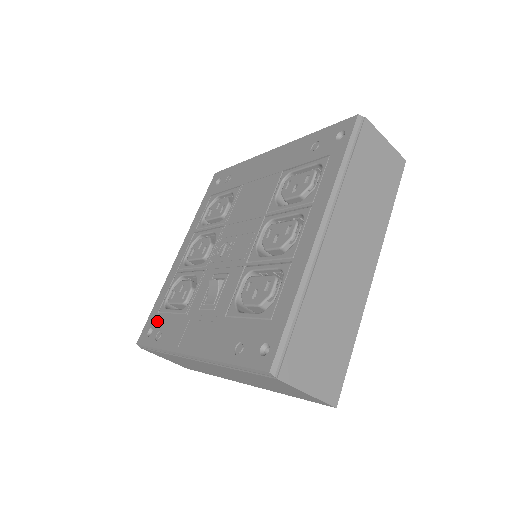
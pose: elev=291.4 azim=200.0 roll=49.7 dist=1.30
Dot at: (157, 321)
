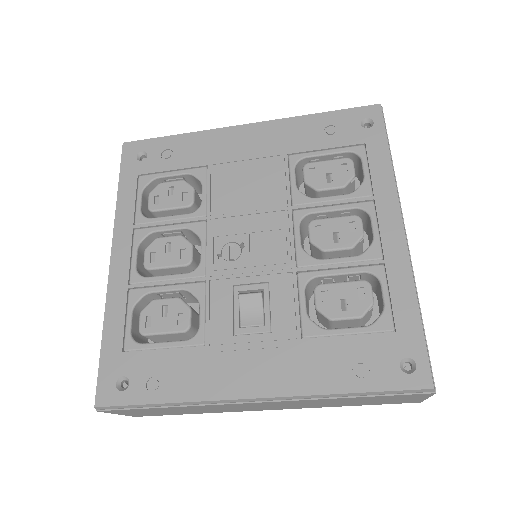
Dot at: (132, 364)
